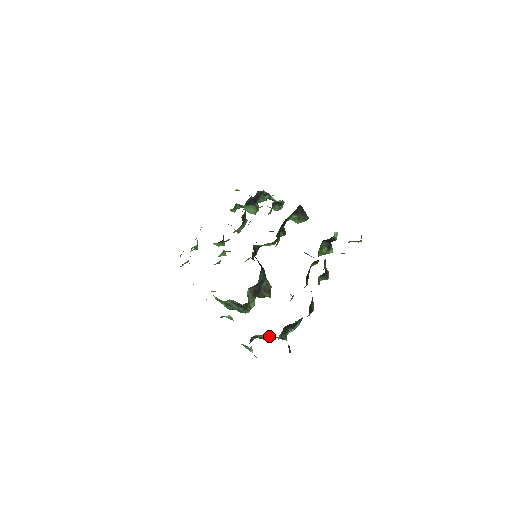
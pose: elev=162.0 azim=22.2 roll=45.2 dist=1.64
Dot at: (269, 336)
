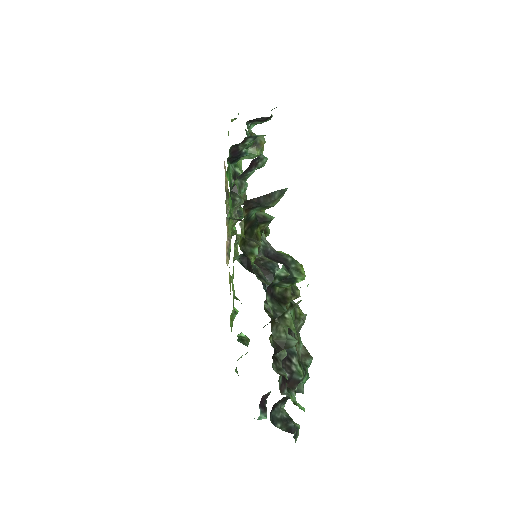
Dot at: occluded
